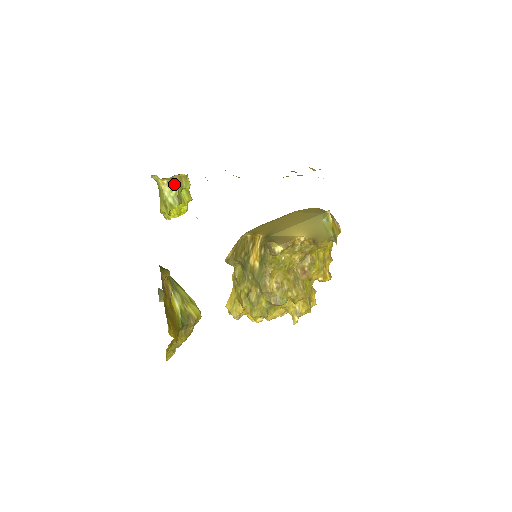
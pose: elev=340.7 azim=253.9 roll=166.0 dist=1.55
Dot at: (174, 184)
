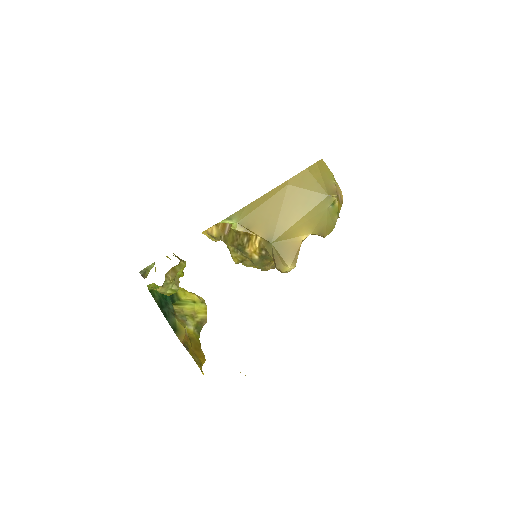
Dot at: (169, 280)
